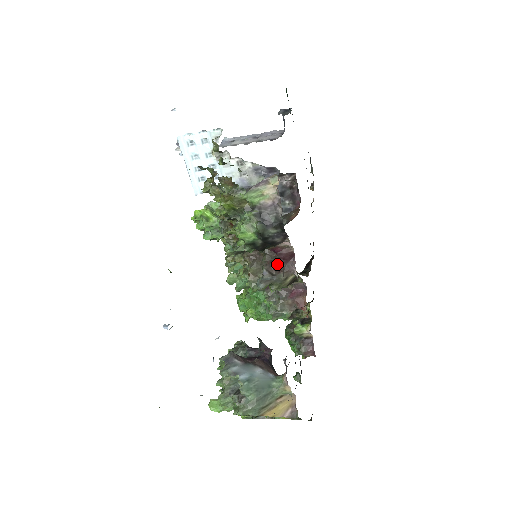
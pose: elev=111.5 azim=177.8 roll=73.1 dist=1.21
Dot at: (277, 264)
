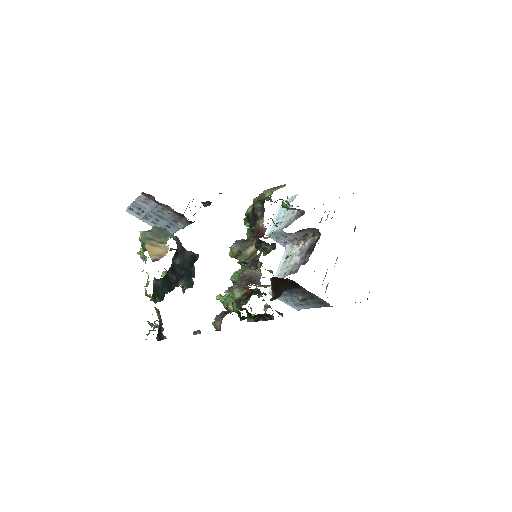
Dot at: occluded
